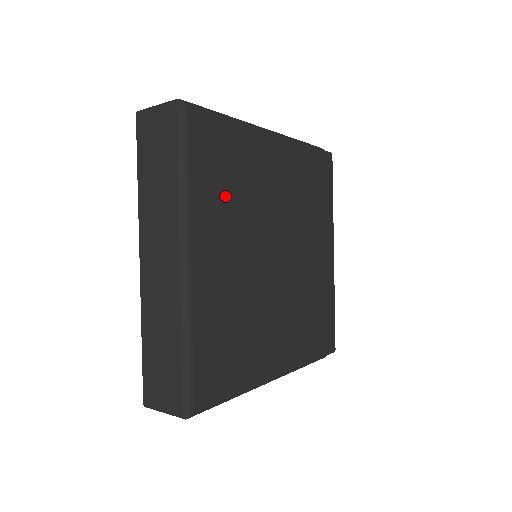
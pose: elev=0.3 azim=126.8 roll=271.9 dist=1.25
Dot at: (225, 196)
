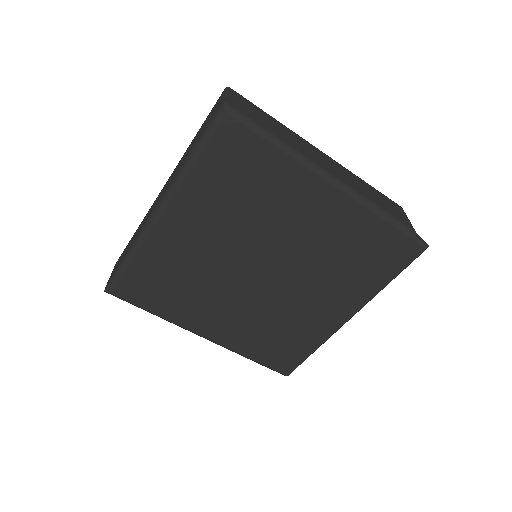
Dot at: (227, 196)
